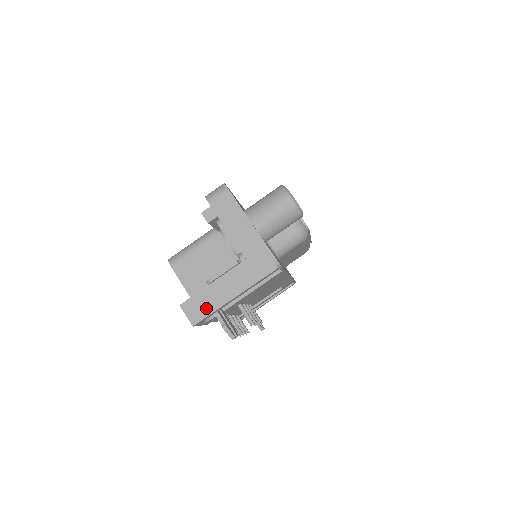
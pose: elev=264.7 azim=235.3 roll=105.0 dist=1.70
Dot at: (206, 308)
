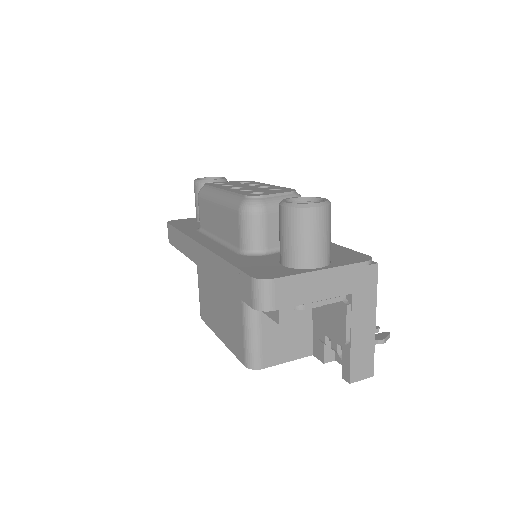
Dot at: (367, 357)
